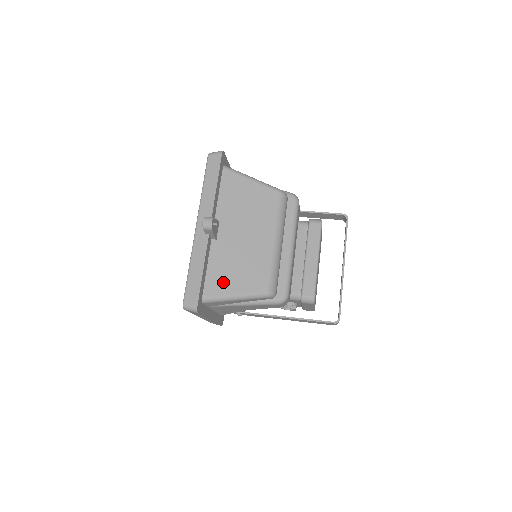
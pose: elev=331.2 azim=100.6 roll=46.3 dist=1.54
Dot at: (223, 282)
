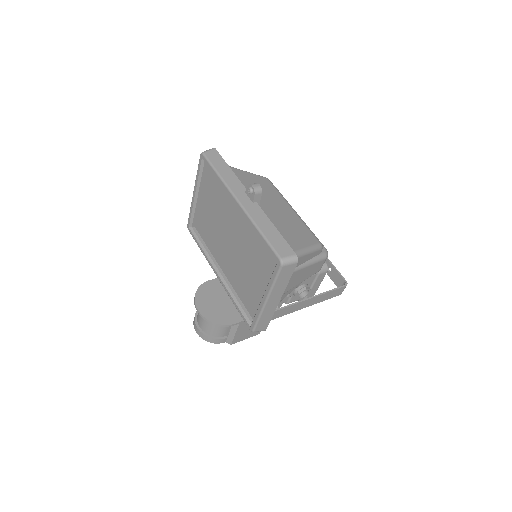
Dot at: (289, 241)
